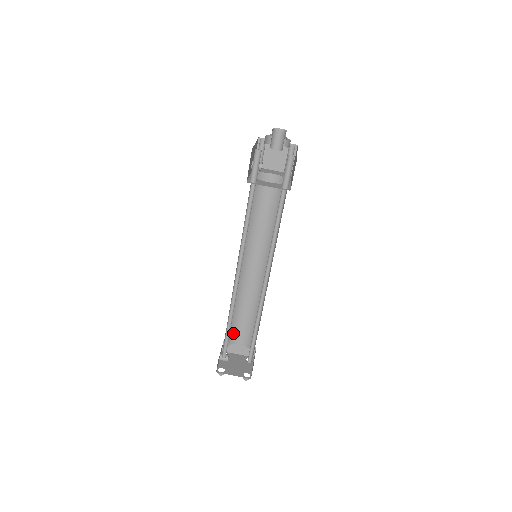
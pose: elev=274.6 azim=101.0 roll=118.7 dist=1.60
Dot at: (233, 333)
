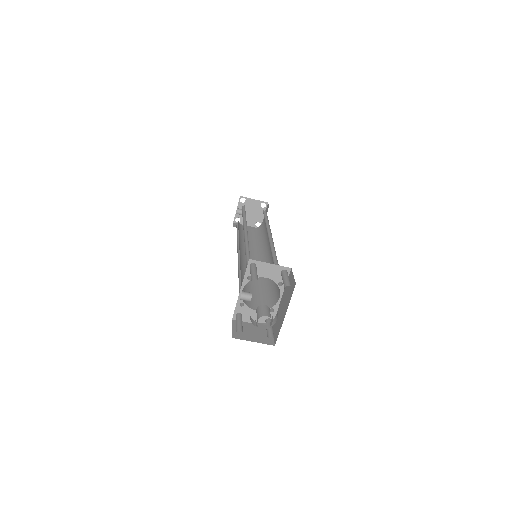
Dot at: occluded
